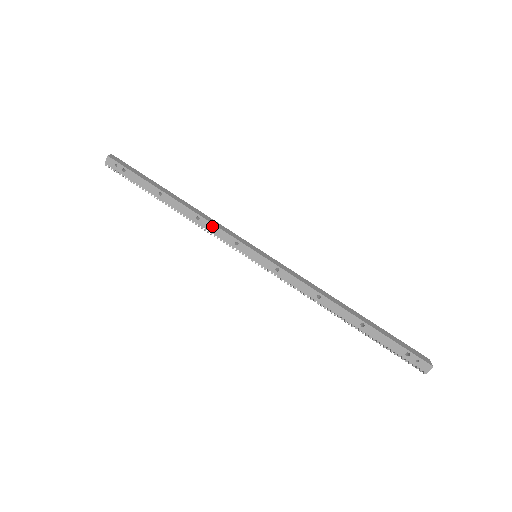
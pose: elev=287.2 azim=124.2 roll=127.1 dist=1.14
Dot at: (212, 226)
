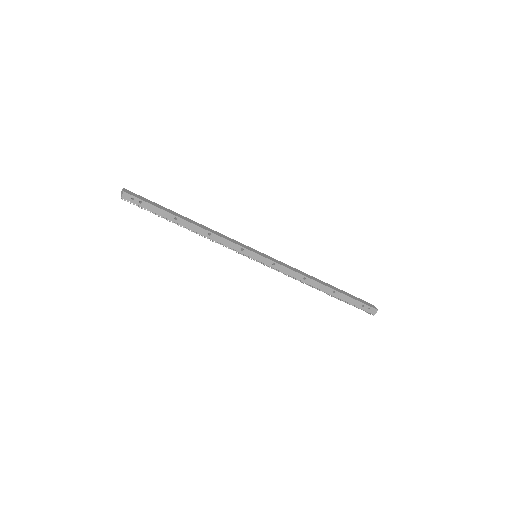
Dot at: (222, 239)
